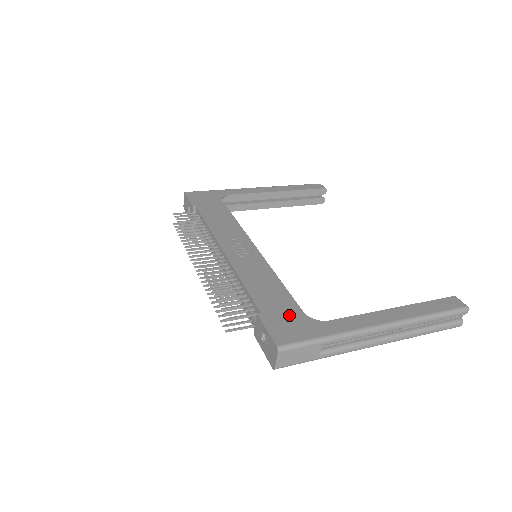
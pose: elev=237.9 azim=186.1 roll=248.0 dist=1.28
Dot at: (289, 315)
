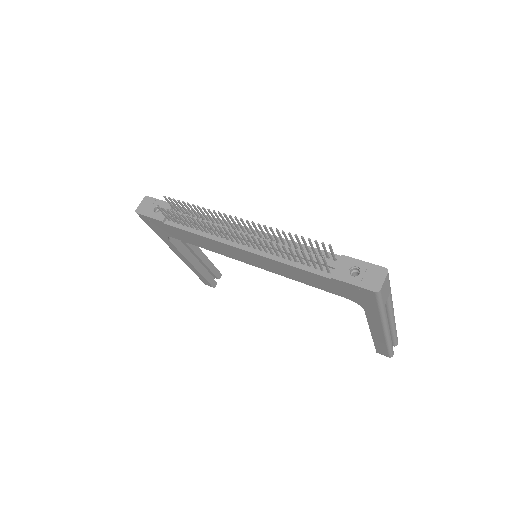
Dot at: occluded
